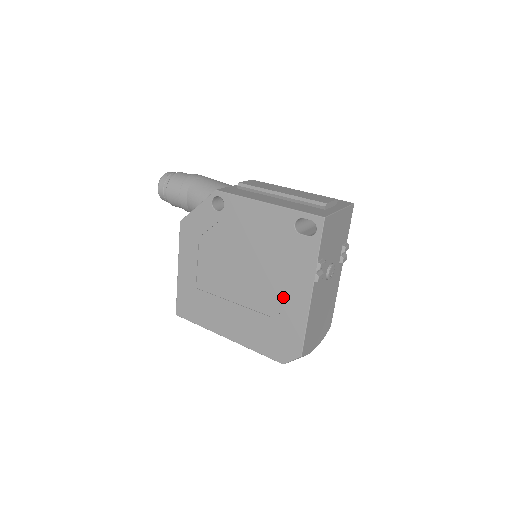
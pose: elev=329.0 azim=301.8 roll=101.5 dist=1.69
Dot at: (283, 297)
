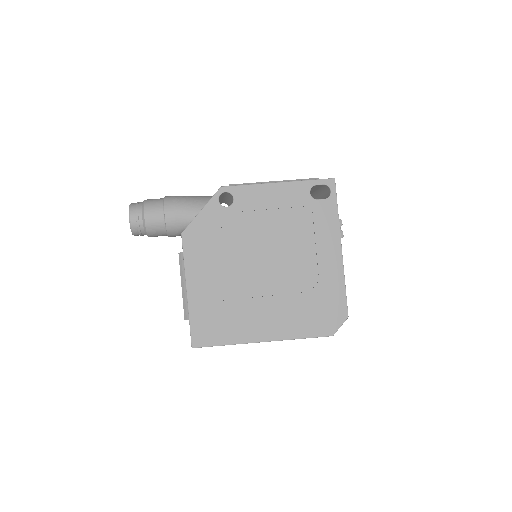
Dot at: (316, 266)
